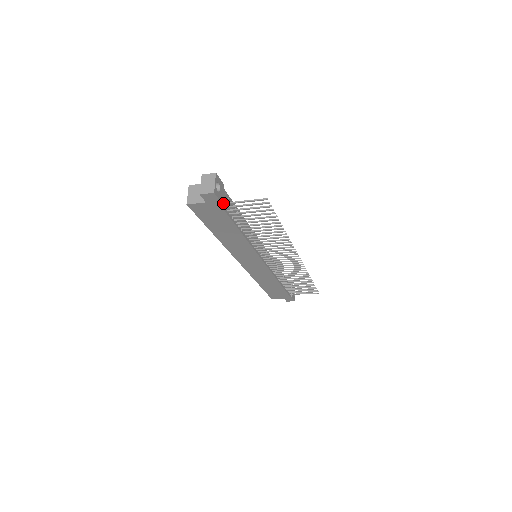
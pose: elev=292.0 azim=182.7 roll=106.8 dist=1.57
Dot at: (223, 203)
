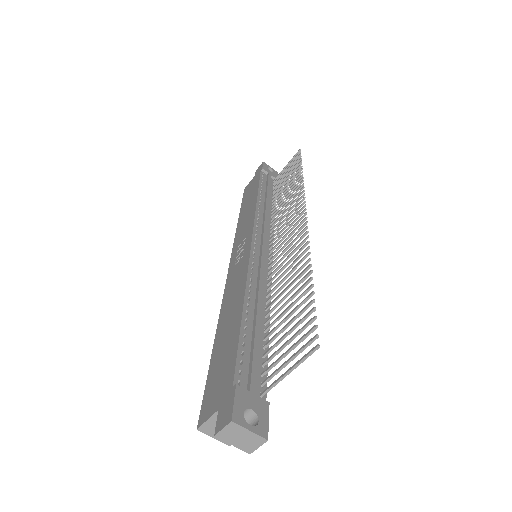
Dot at: (262, 395)
